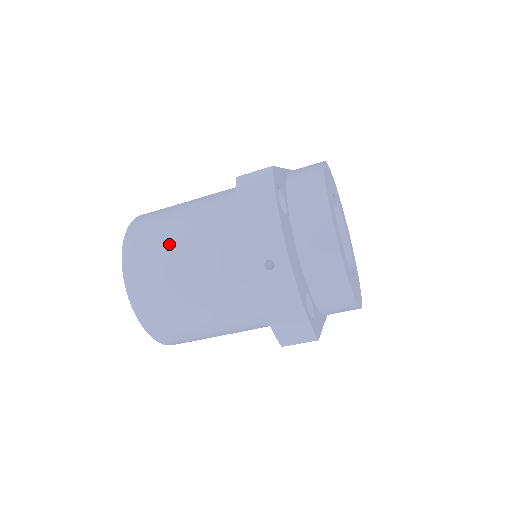
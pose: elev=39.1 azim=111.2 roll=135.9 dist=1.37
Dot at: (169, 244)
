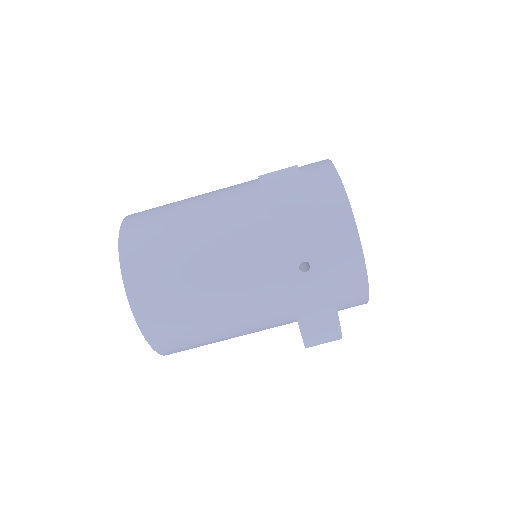
Dot at: (177, 248)
